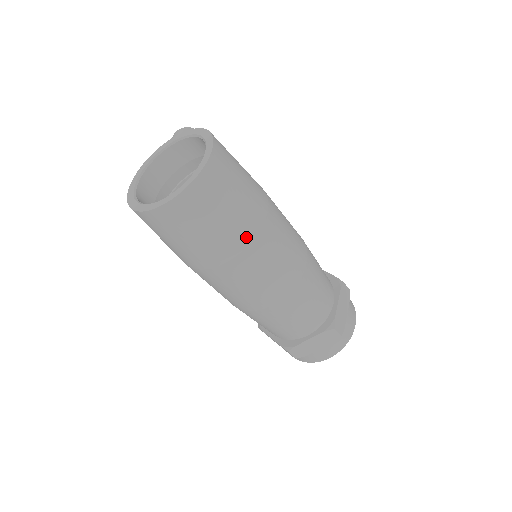
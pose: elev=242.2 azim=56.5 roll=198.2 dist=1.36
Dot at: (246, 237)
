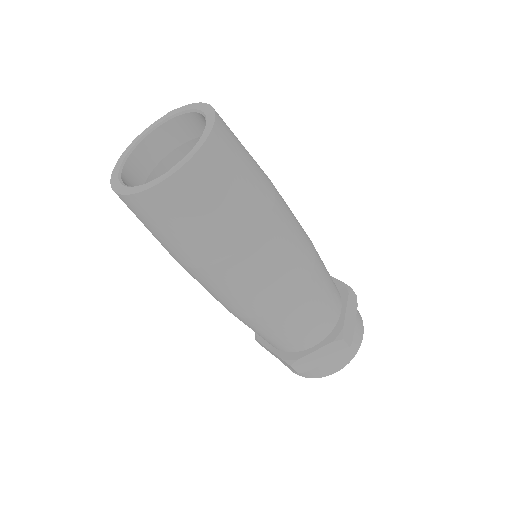
Dot at: (251, 229)
